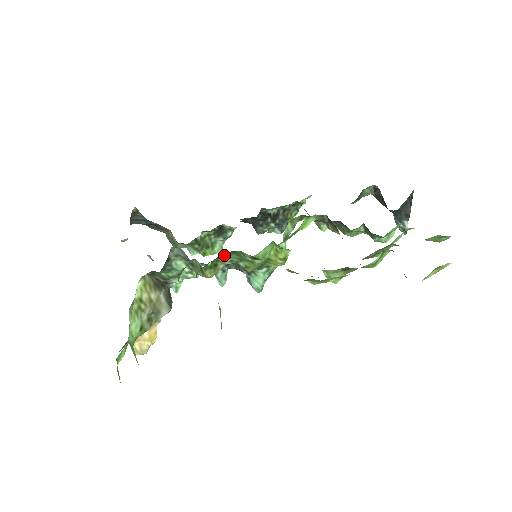
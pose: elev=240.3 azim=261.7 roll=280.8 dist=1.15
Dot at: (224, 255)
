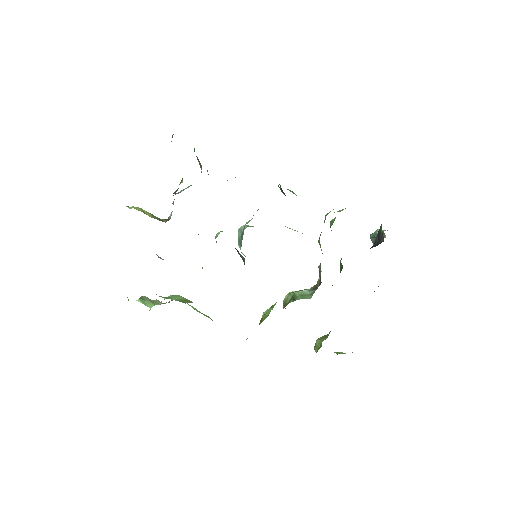
Dot at: occluded
